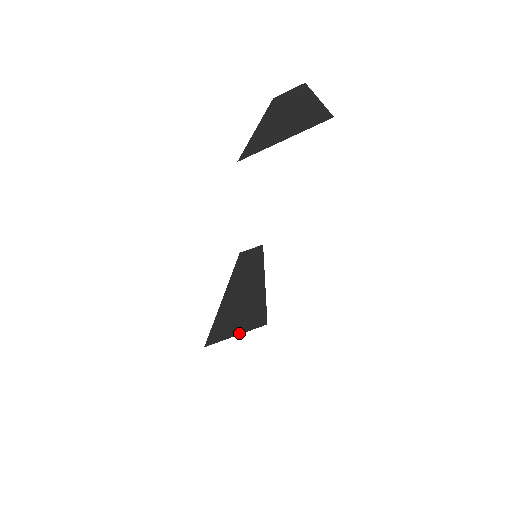
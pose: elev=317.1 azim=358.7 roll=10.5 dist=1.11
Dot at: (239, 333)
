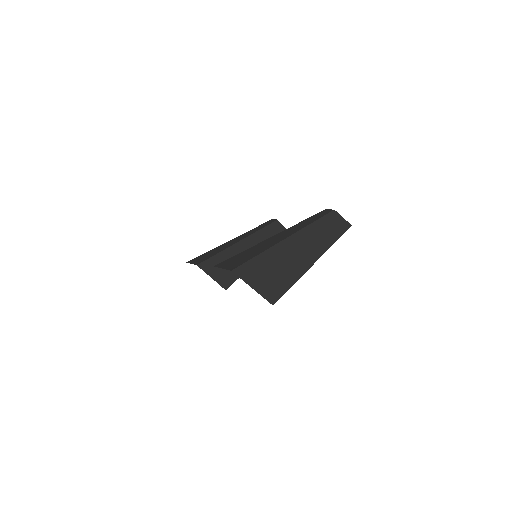
Dot at: (214, 278)
